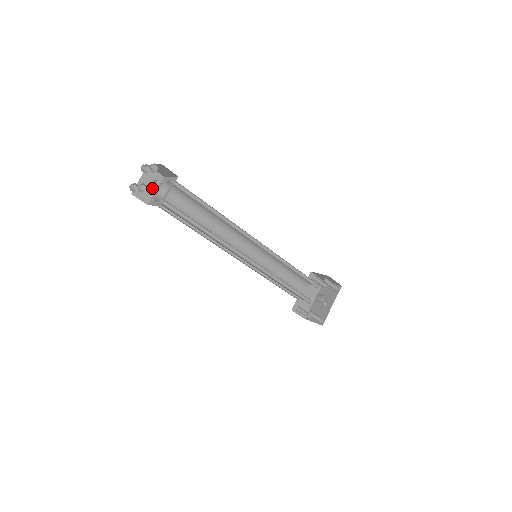
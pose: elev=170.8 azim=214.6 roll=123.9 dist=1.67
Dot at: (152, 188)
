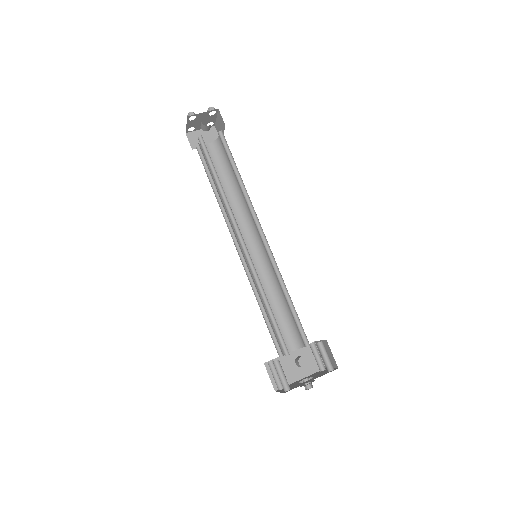
Dot at: (205, 142)
